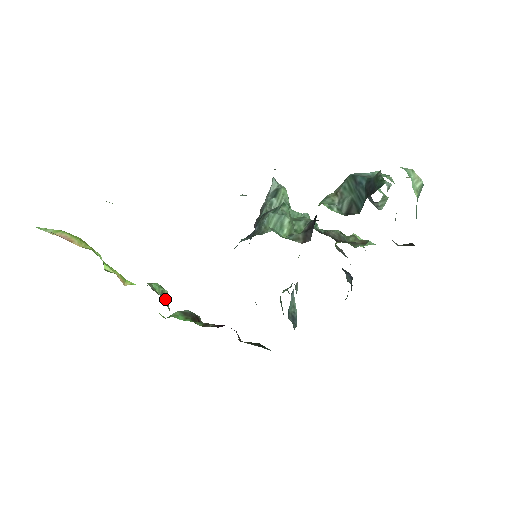
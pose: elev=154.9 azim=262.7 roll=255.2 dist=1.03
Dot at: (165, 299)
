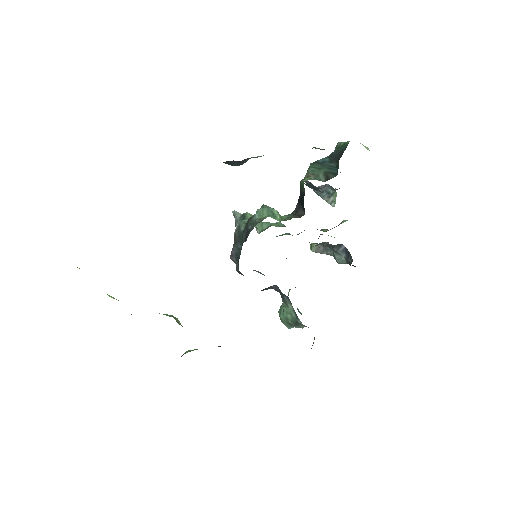
Dot at: (179, 324)
